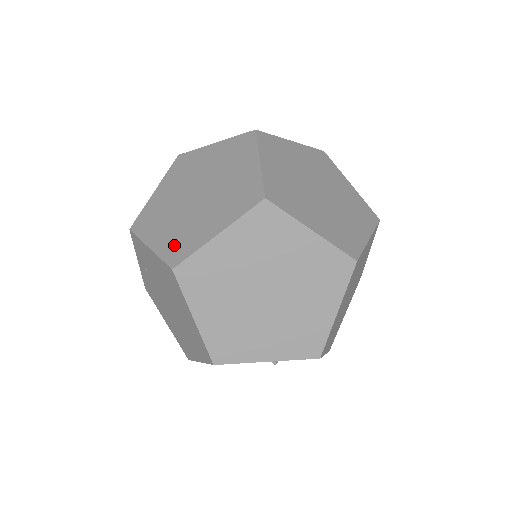
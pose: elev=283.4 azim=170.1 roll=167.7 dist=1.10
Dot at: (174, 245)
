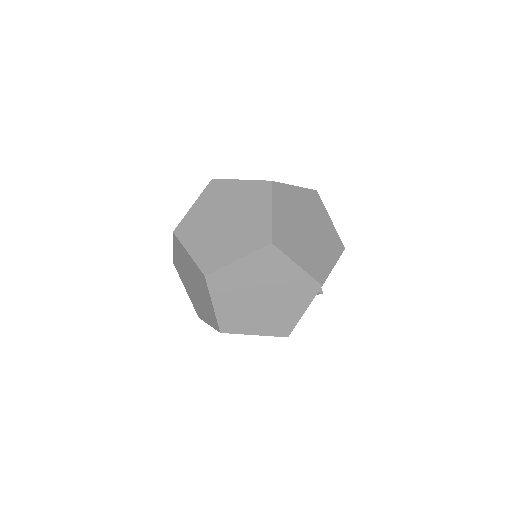
Dot at: (211, 319)
